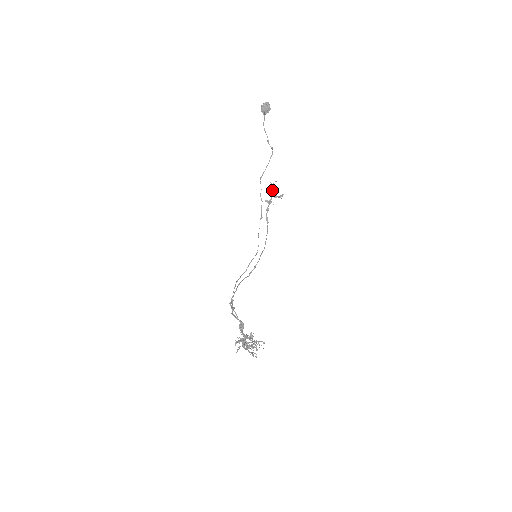
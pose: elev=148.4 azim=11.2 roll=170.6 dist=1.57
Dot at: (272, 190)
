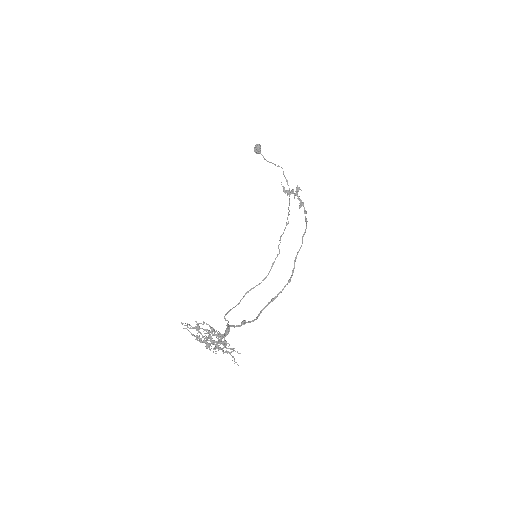
Dot at: (292, 193)
